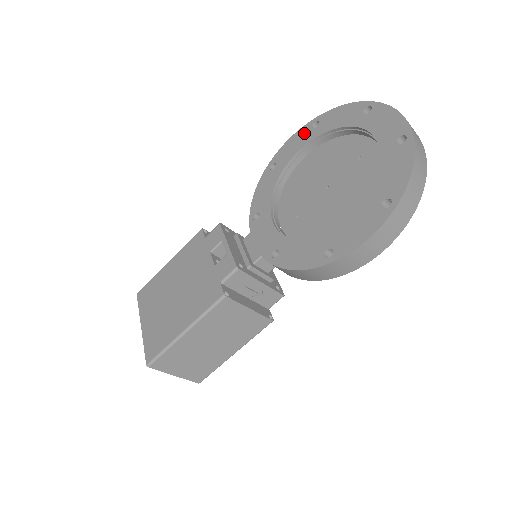
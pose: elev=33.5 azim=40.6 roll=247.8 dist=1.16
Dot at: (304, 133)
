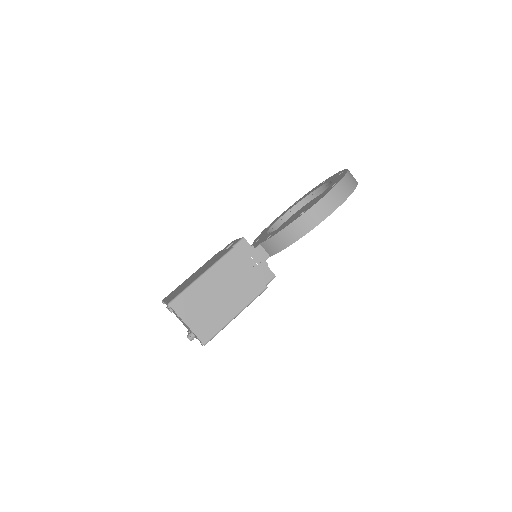
Dot at: (288, 208)
